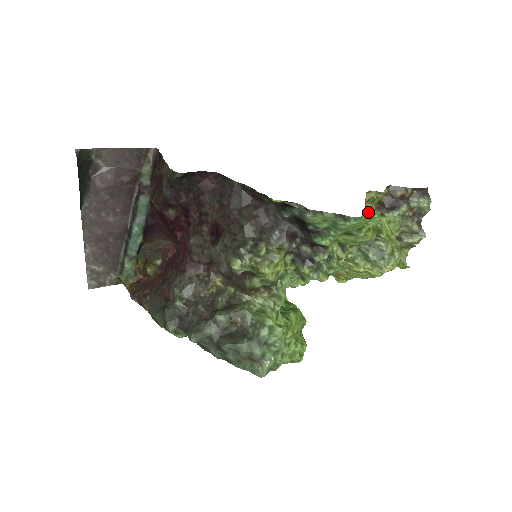
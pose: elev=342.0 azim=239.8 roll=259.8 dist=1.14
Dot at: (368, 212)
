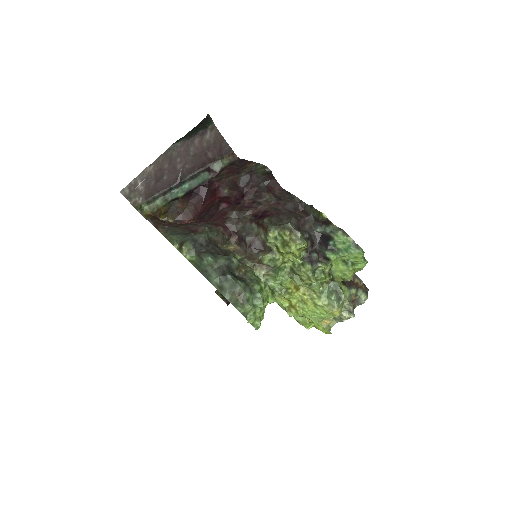
Dot at: (364, 257)
